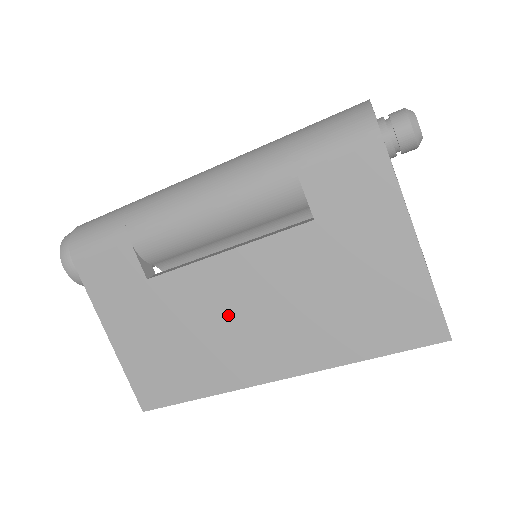
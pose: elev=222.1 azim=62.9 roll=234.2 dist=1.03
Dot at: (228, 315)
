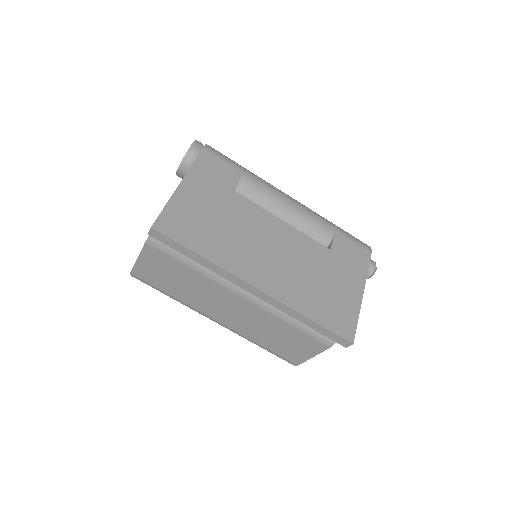
Dot at: (260, 240)
